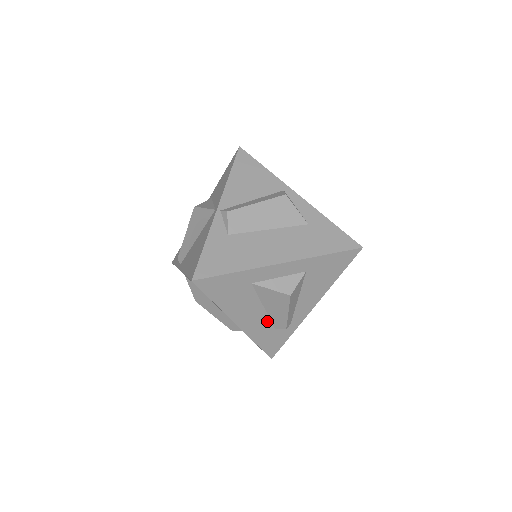
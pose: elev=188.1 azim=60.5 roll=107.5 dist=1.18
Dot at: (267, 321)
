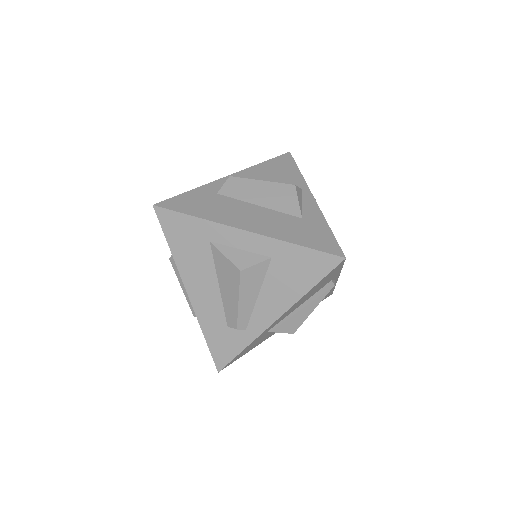
Dot at: (220, 308)
